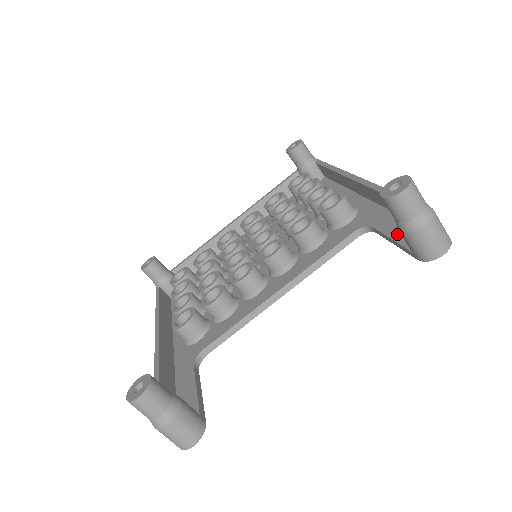
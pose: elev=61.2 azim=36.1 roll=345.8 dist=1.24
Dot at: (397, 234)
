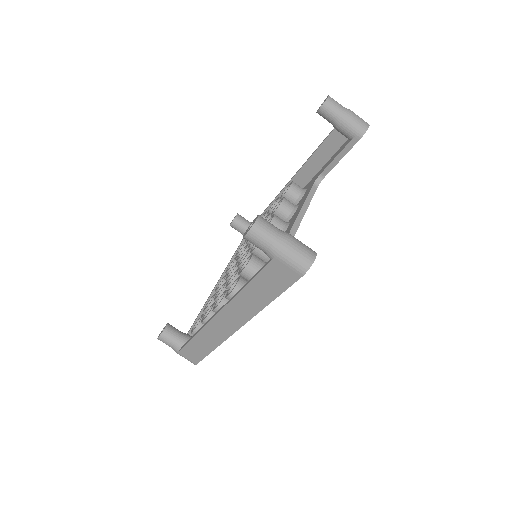
Dot at: (338, 152)
